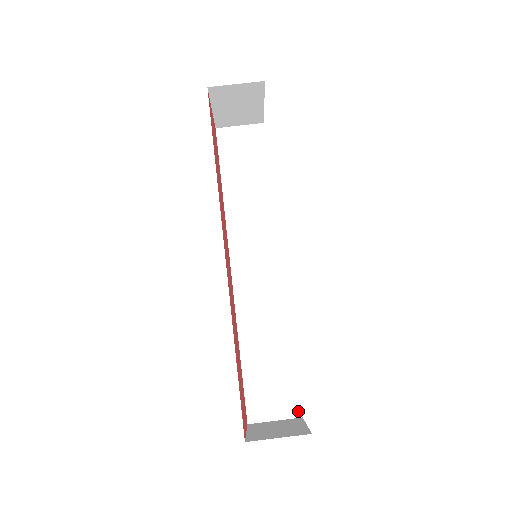
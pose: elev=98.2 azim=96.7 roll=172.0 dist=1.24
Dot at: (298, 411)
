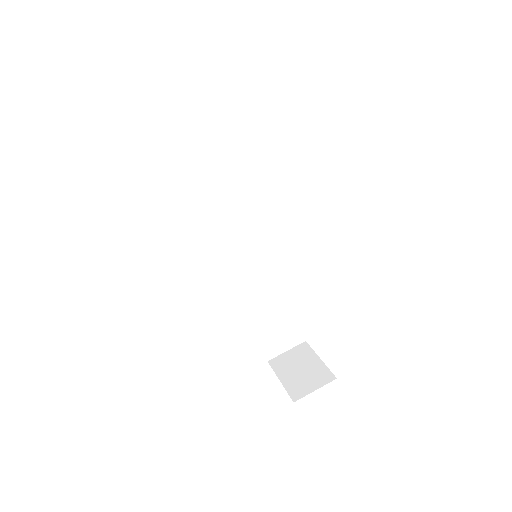
Dot at: (302, 338)
